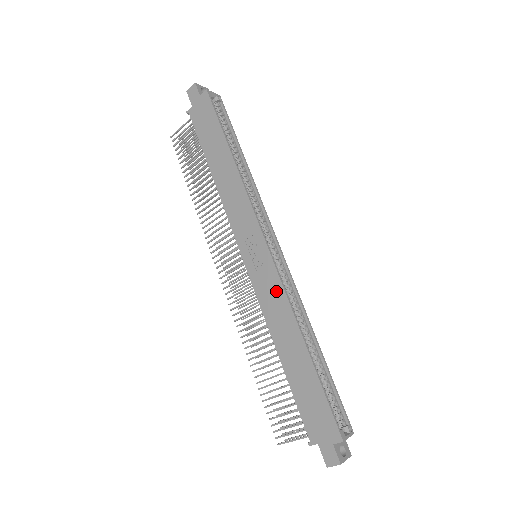
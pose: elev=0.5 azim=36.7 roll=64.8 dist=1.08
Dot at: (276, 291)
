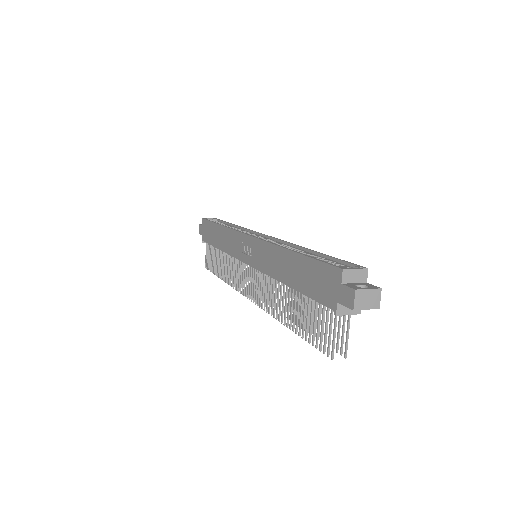
Dot at: (263, 249)
